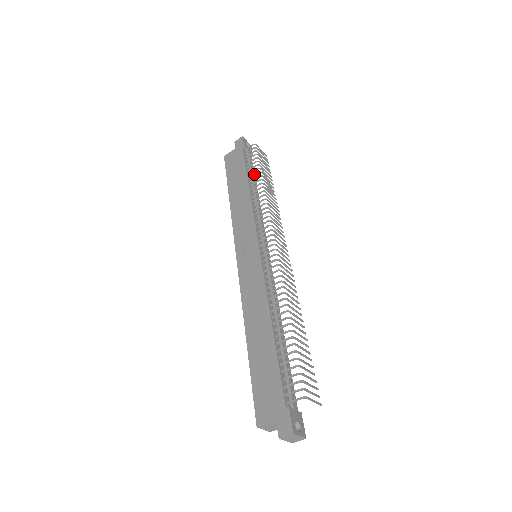
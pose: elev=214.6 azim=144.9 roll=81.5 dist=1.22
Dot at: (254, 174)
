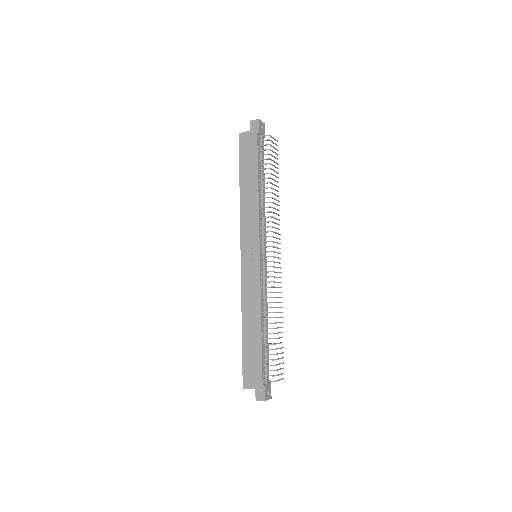
Dot at: (264, 173)
